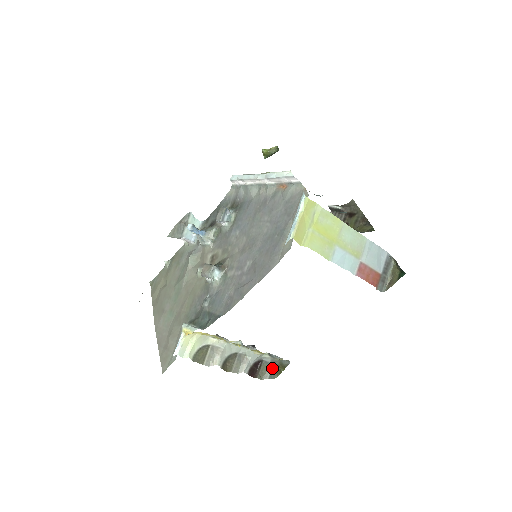
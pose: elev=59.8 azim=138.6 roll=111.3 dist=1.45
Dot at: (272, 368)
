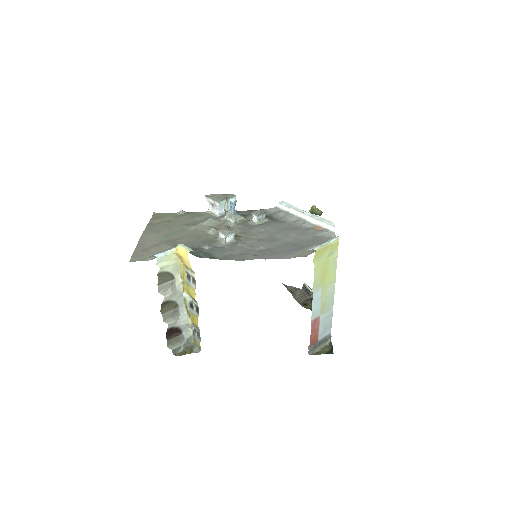
Dot at: (181, 346)
